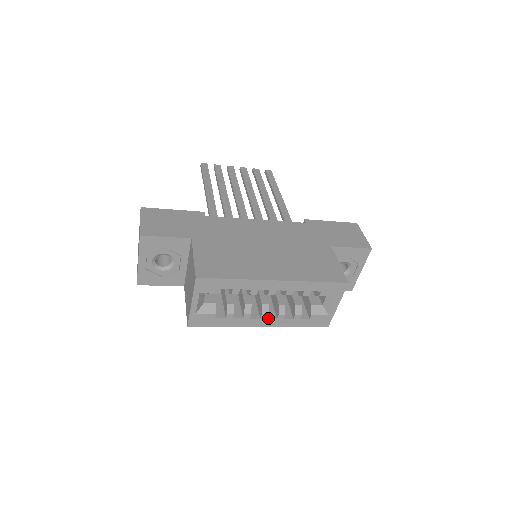
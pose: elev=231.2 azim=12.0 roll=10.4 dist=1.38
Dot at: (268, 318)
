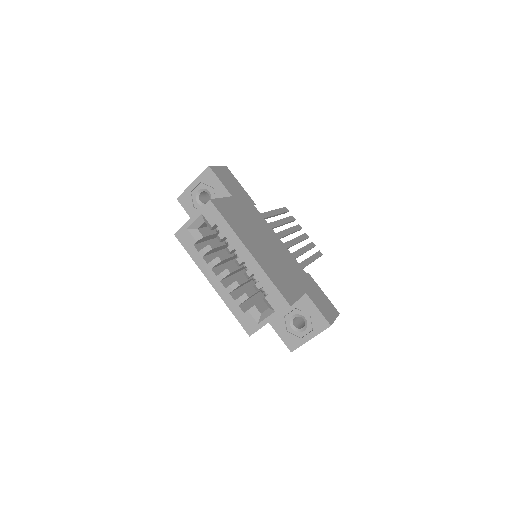
Dot at: (221, 282)
